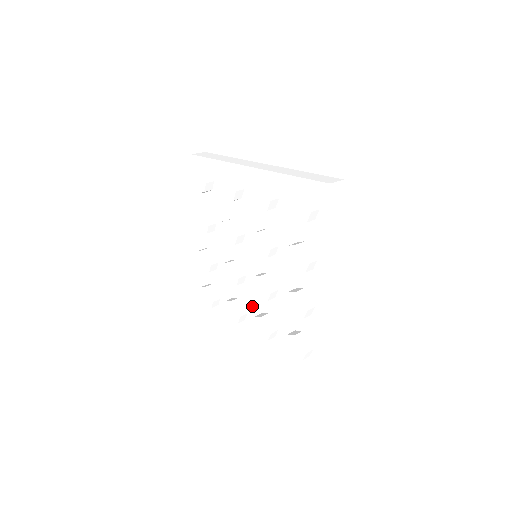
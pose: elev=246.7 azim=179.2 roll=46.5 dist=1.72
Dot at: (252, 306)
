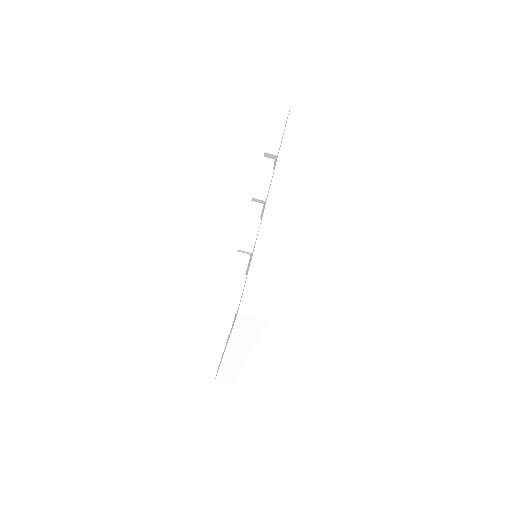
Dot at: occluded
